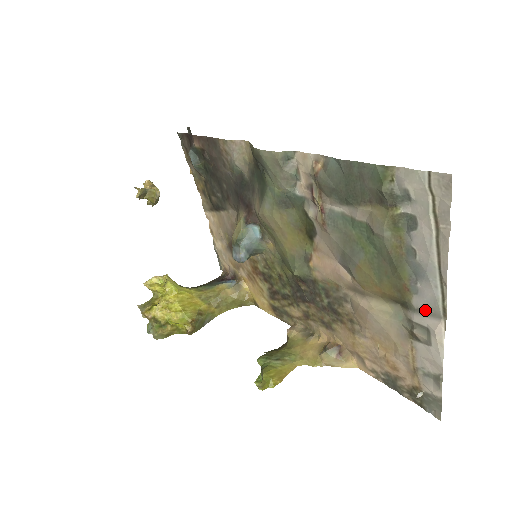
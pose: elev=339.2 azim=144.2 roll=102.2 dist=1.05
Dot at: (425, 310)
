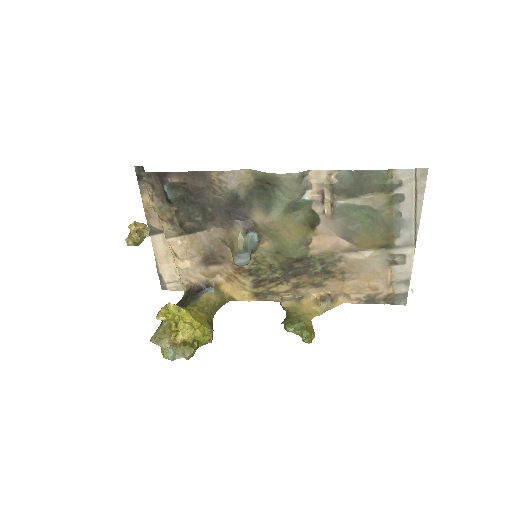
Dot at: (404, 245)
